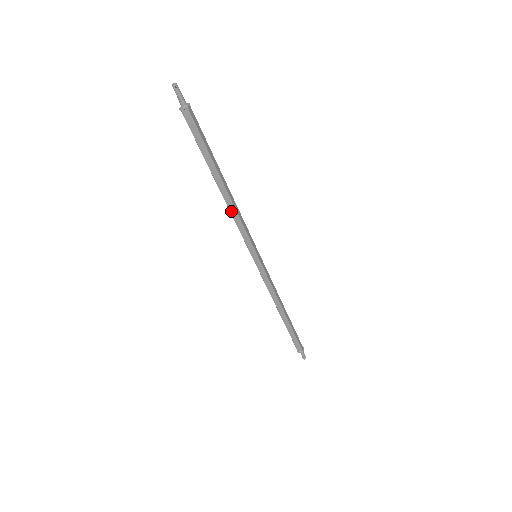
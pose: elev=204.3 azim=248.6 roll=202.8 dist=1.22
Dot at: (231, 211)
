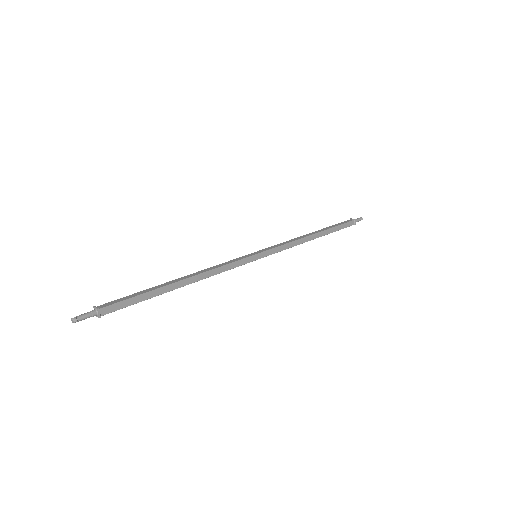
Dot at: (205, 276)
